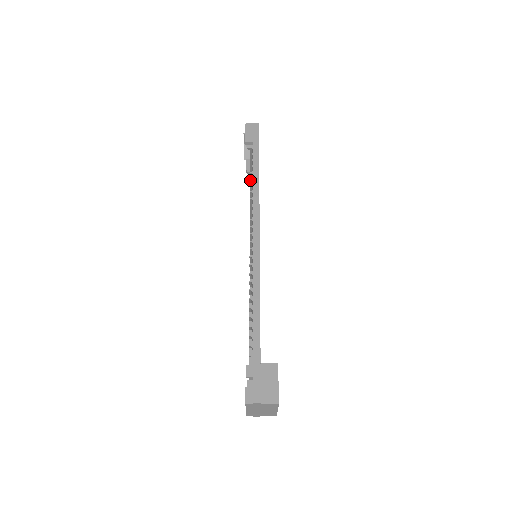
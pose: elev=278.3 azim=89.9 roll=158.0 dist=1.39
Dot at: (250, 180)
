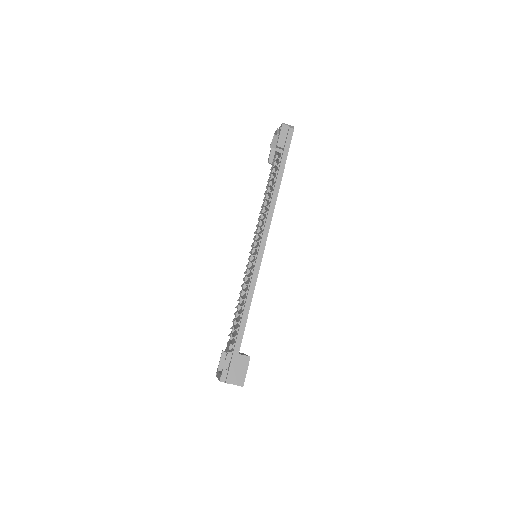
Dot at: (270, 186)
